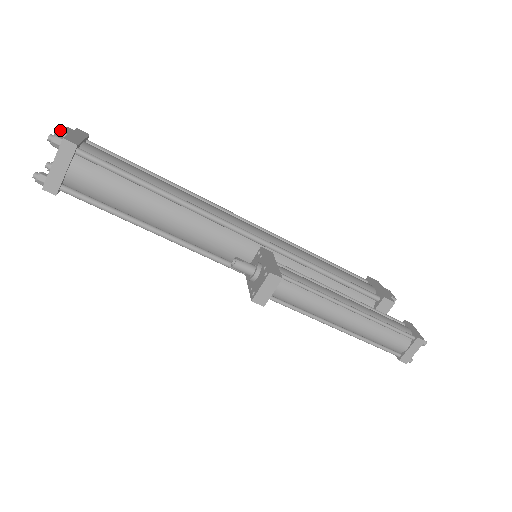
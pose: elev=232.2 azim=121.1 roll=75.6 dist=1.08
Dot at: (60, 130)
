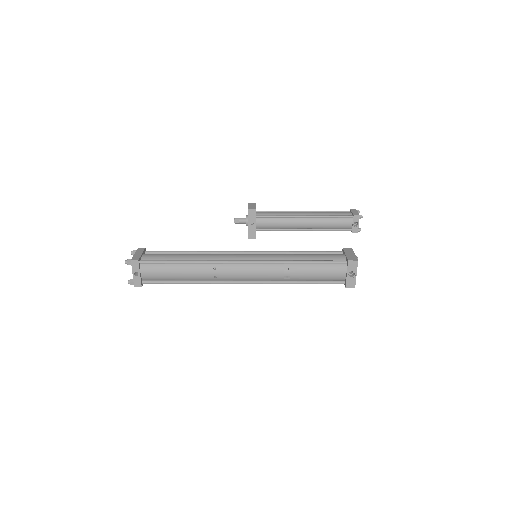
Dot at: occluded
